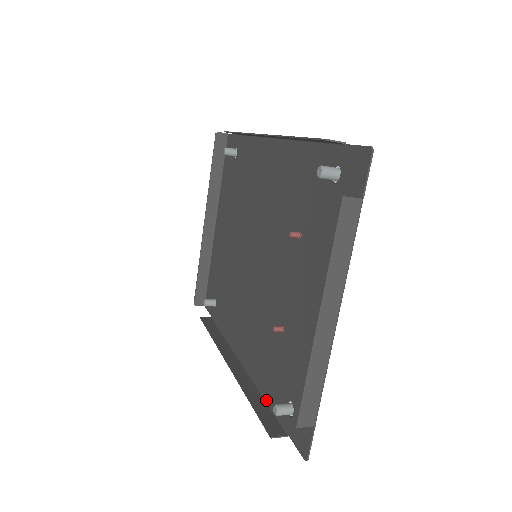
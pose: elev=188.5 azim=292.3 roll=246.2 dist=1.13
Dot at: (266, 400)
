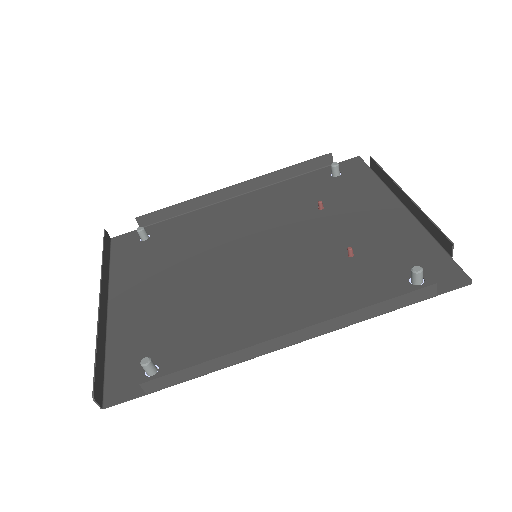
Dot at: (378, 313)
